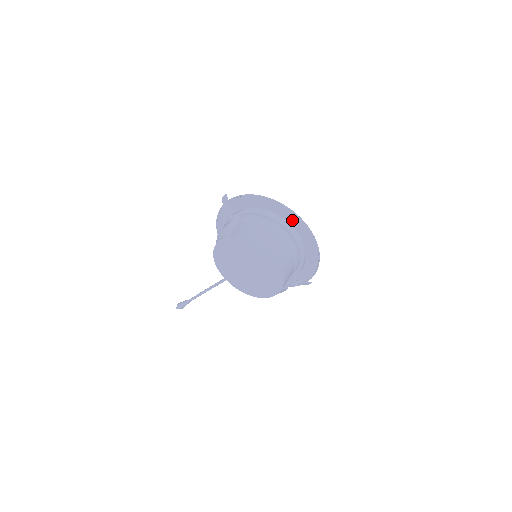
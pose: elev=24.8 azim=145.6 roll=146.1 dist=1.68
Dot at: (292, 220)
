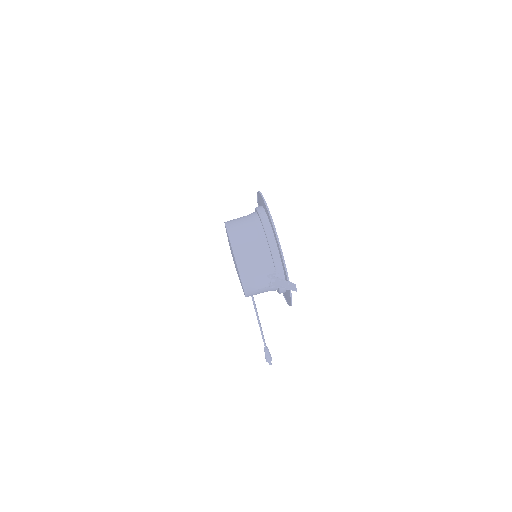
Dot at: (263, 204)
